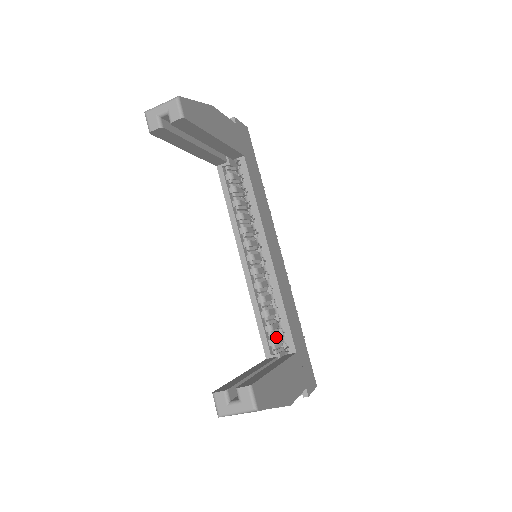
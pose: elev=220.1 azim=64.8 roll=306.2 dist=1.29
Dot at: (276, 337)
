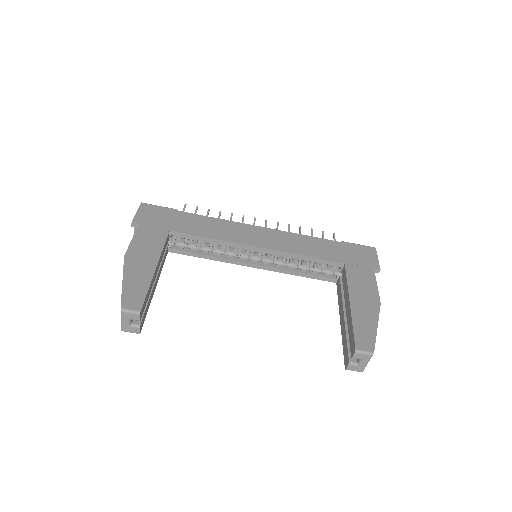
Dot at: (324, 267)
